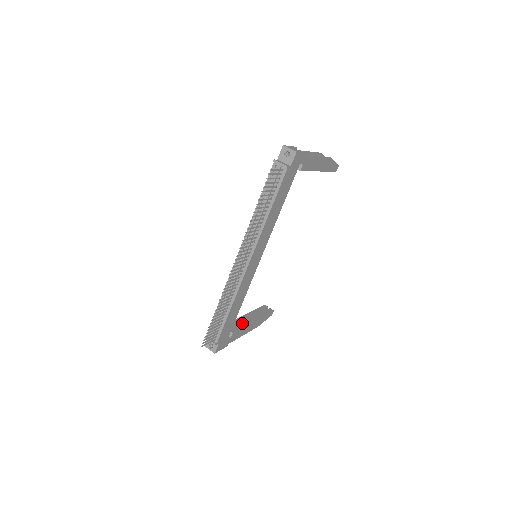
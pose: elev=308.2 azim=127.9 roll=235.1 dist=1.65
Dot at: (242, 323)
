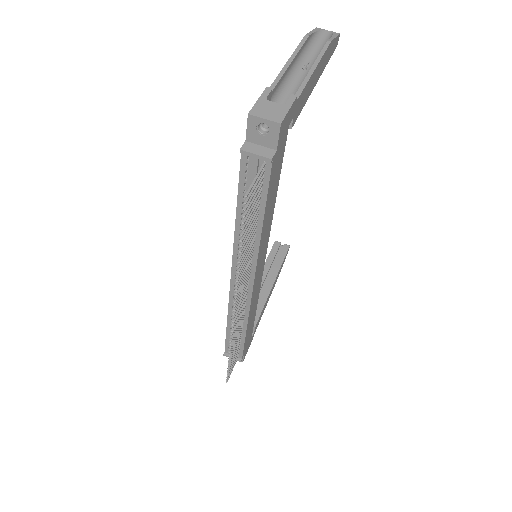
Dot at: (260, 299)
